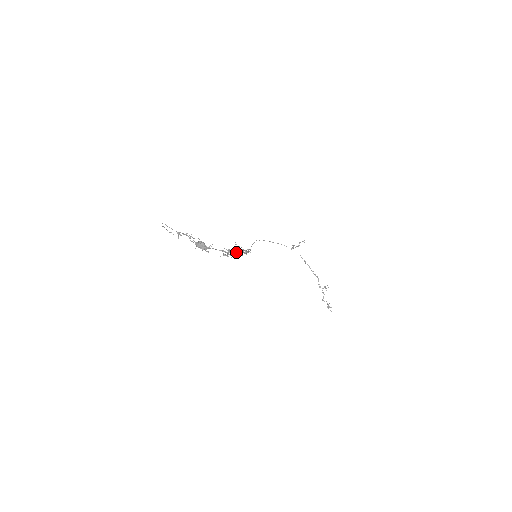
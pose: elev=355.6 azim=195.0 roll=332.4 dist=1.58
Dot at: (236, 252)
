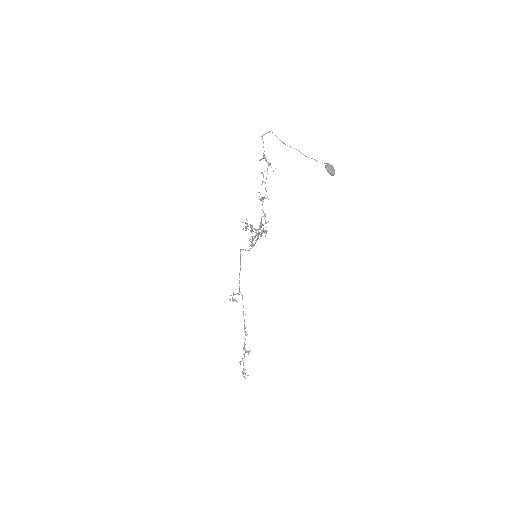
Dot at: (263, 230)
